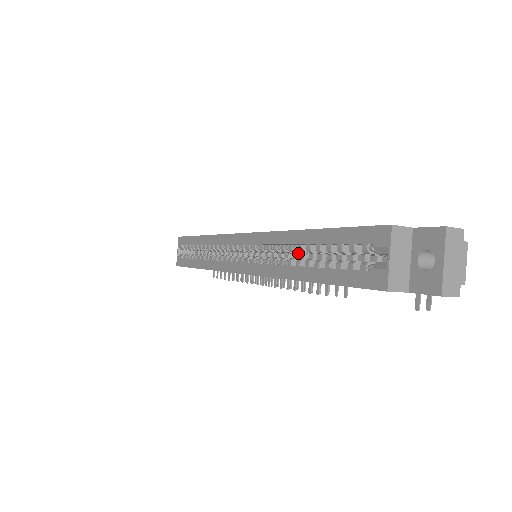
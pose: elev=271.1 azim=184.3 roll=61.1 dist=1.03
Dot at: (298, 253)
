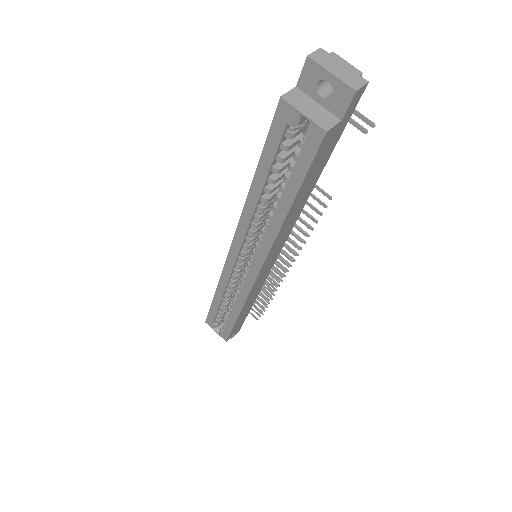
Dot at: (269, 208)
